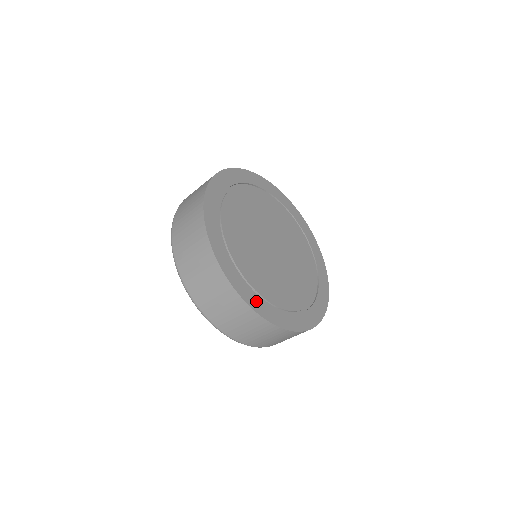
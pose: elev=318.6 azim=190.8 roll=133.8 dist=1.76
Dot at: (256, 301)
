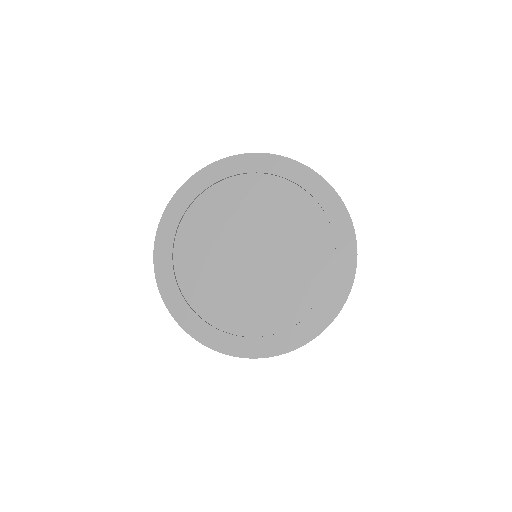
Dot at: (313, 323)
